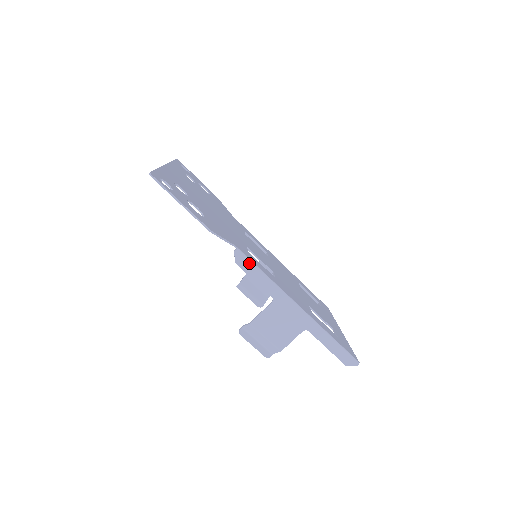
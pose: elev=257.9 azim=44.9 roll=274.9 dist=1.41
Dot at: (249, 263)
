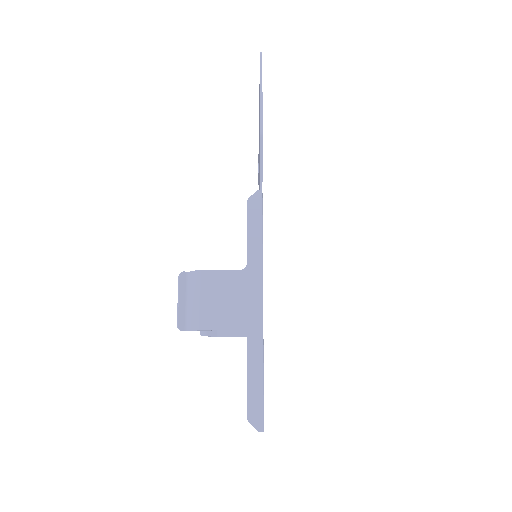
Dot at: (259, 213)
